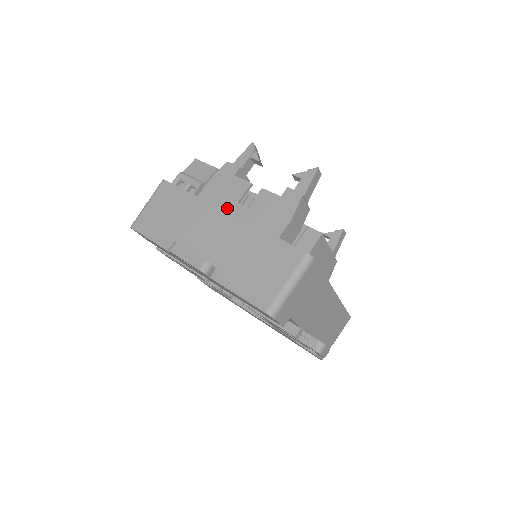
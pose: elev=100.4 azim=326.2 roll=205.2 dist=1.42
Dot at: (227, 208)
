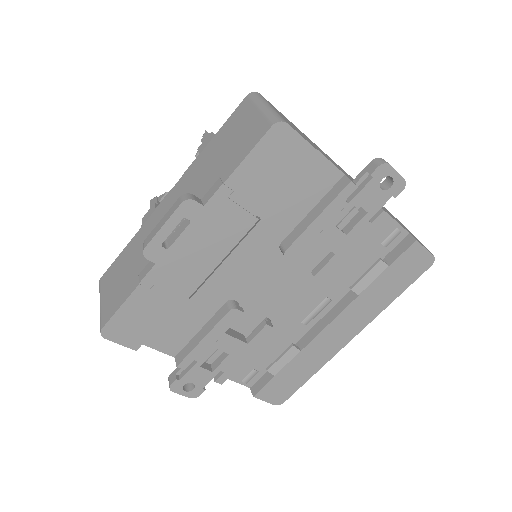
Dot at: occluded
